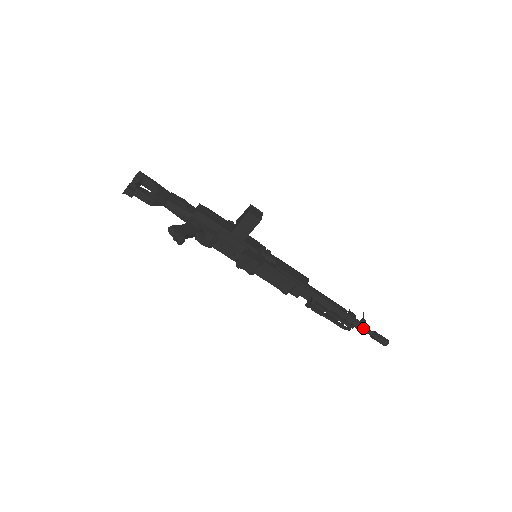
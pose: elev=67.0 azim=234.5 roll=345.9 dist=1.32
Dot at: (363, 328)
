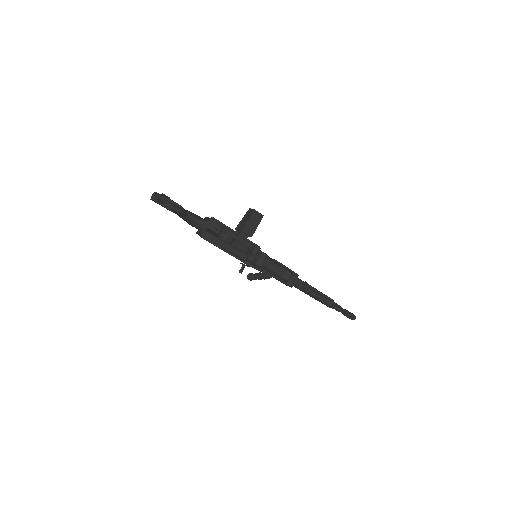
Dot at: (338, 306)
